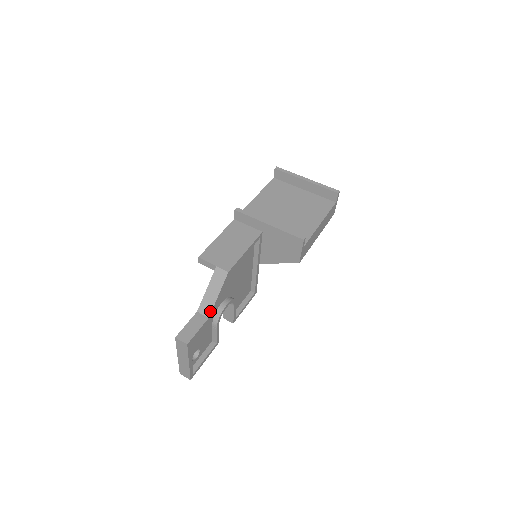
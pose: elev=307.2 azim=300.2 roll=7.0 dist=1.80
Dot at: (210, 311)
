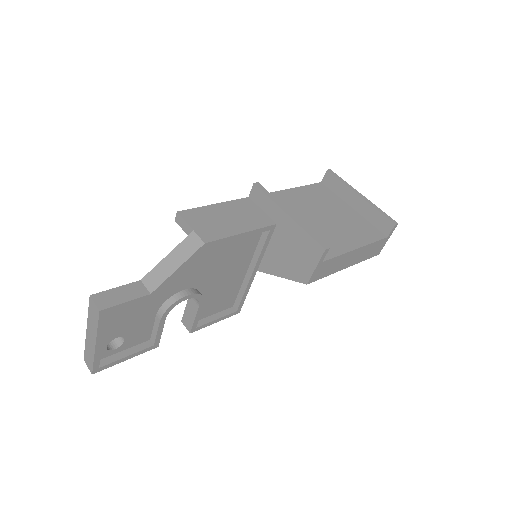
Dot at: (157, 285)
